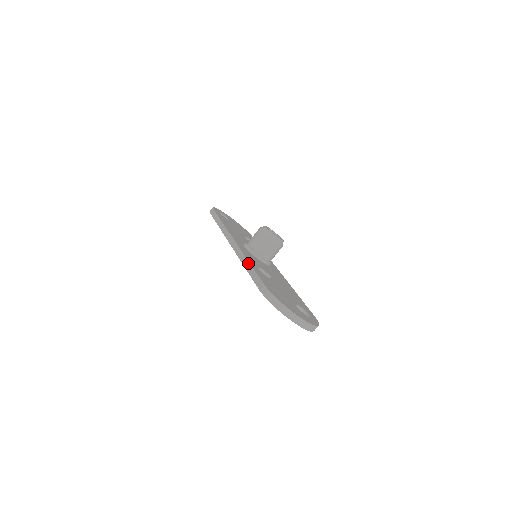
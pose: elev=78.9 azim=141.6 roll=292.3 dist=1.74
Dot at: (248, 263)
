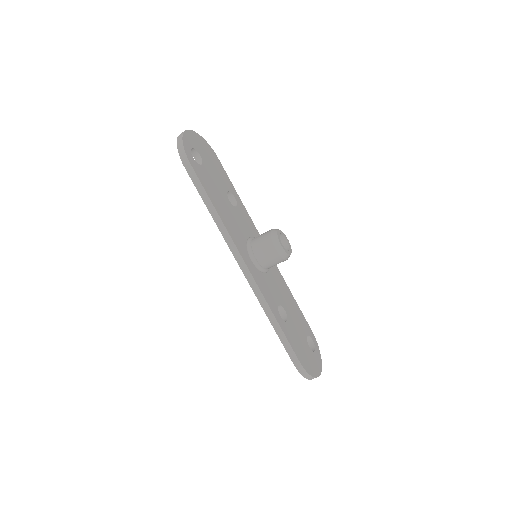
Dot at: (276, 321)
